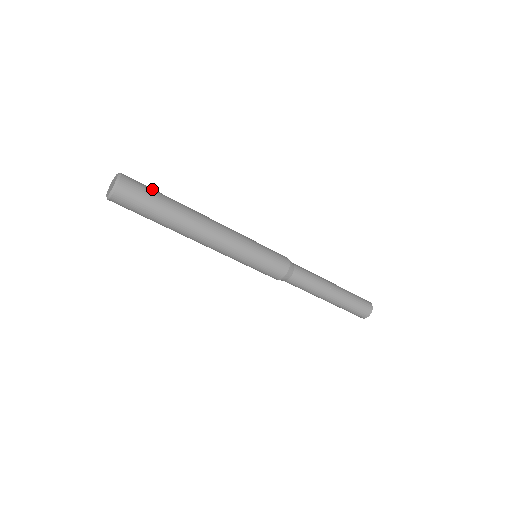
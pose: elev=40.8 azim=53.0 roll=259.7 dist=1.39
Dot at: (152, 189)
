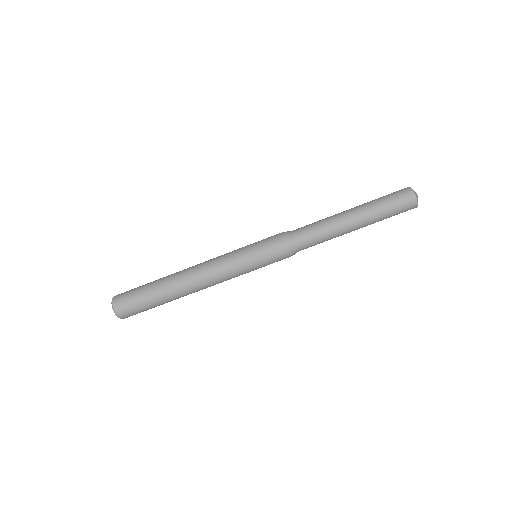
Dot at: occluded
